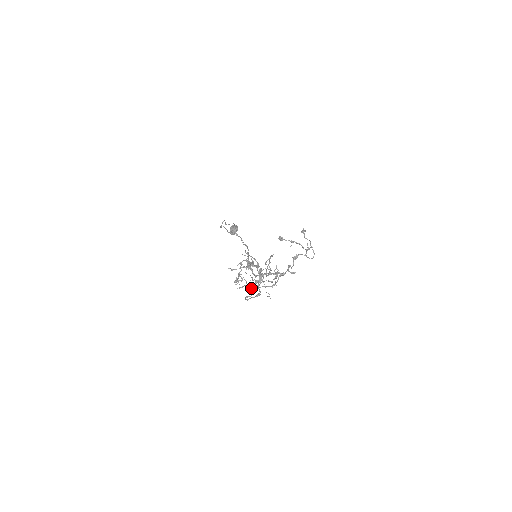
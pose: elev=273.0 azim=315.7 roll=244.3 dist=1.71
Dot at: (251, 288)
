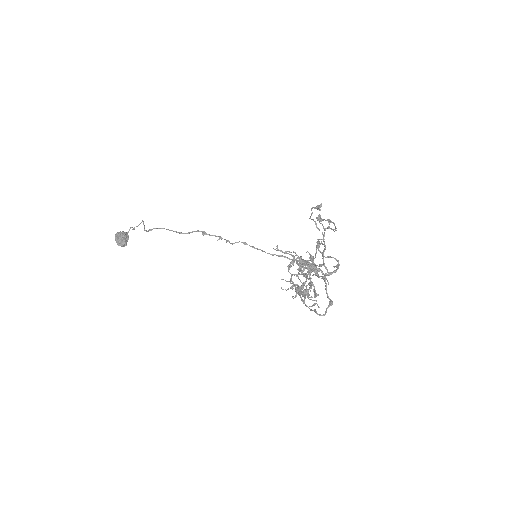
Dot at: (308, 298)
